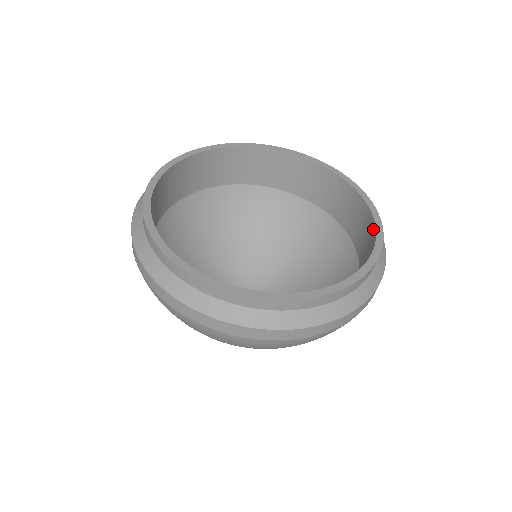
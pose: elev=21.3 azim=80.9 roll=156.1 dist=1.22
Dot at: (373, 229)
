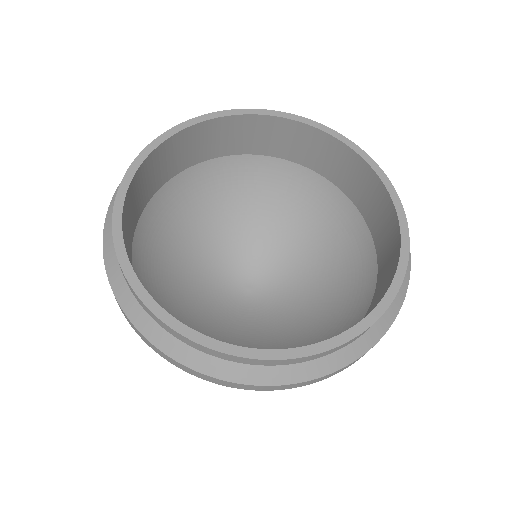
Dot at: (397, 246)
